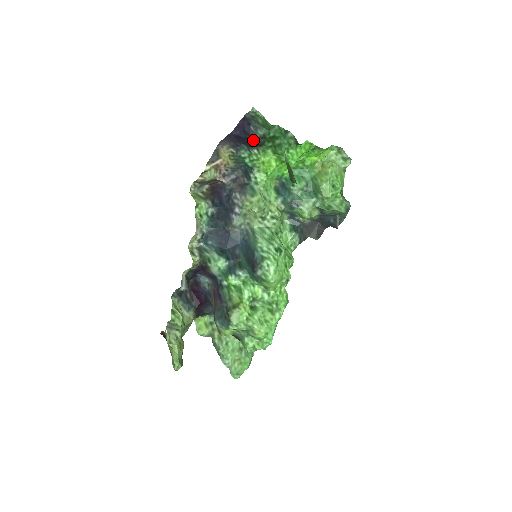
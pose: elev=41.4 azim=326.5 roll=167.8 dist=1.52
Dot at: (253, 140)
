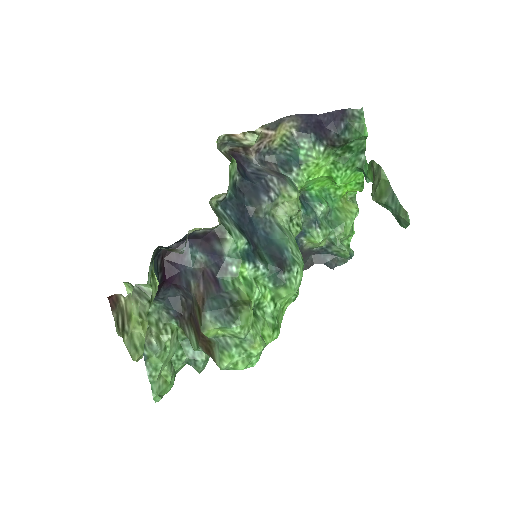
Dot at: (334, 137)
